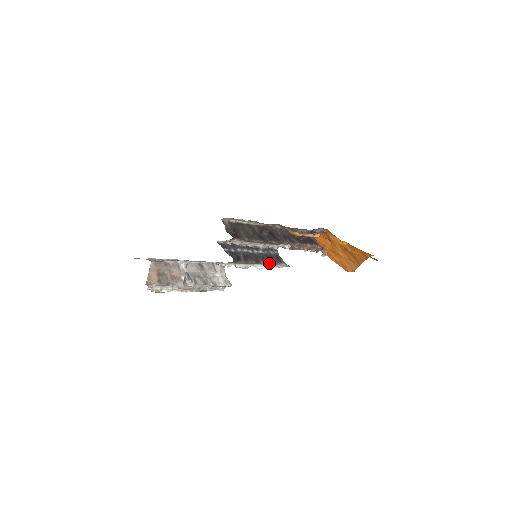
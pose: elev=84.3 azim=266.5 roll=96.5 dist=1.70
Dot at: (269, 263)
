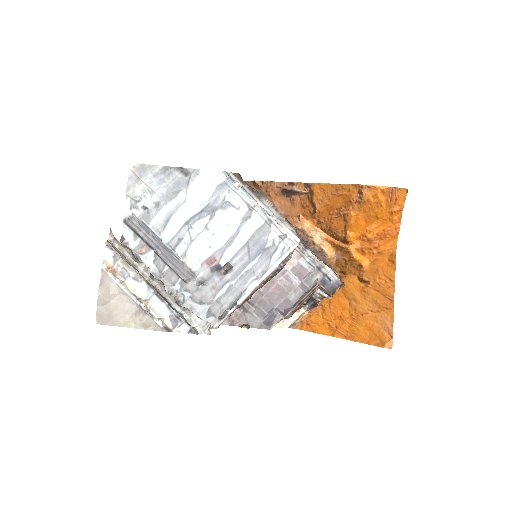
Dot at: (276, 208)
